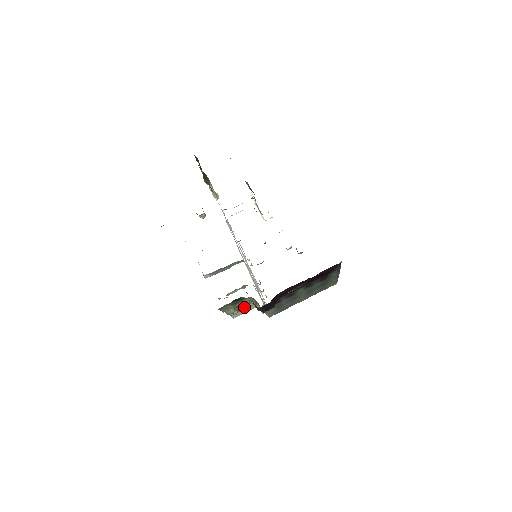
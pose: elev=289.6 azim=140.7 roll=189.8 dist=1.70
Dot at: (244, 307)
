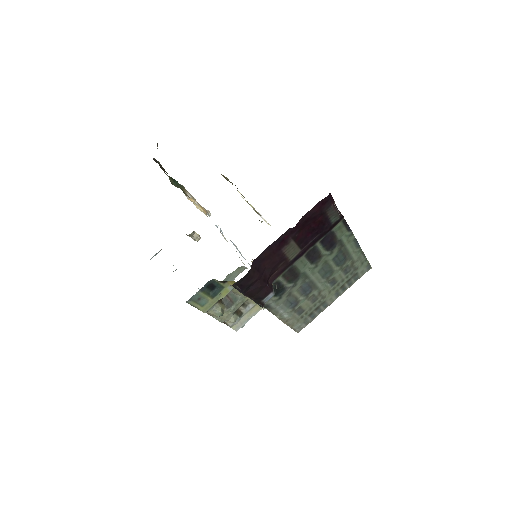
Dot at: (243, 311)
